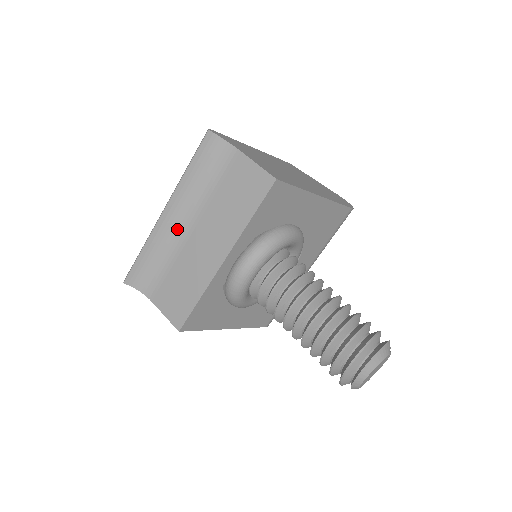
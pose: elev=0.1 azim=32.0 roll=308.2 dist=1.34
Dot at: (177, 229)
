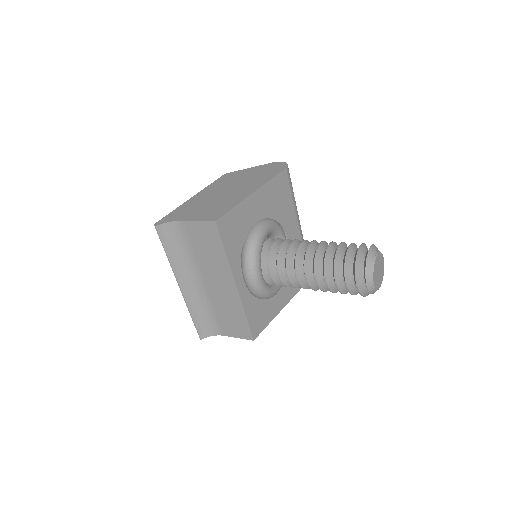
Dot at: (196, 289)
